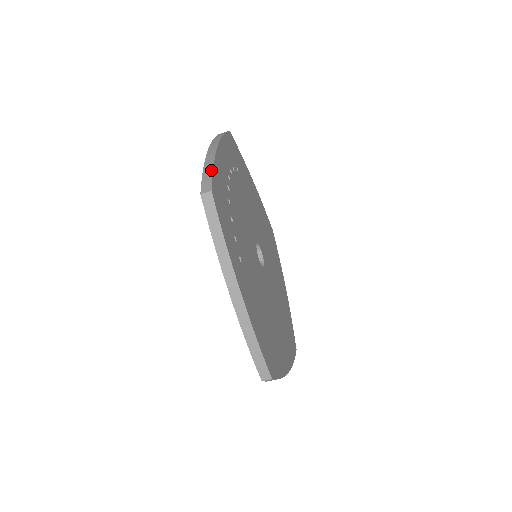
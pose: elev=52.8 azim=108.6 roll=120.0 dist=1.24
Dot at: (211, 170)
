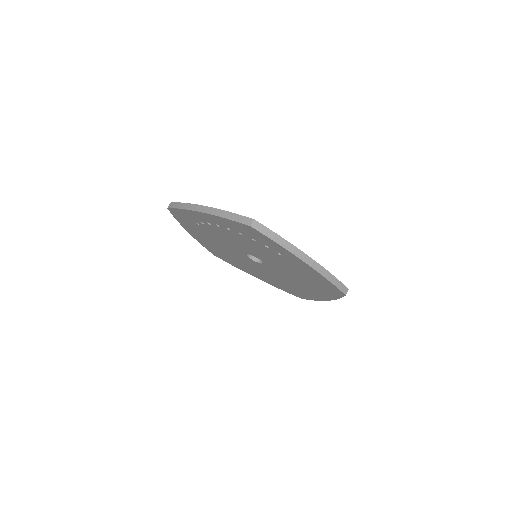
Dot at: (233, 214)
